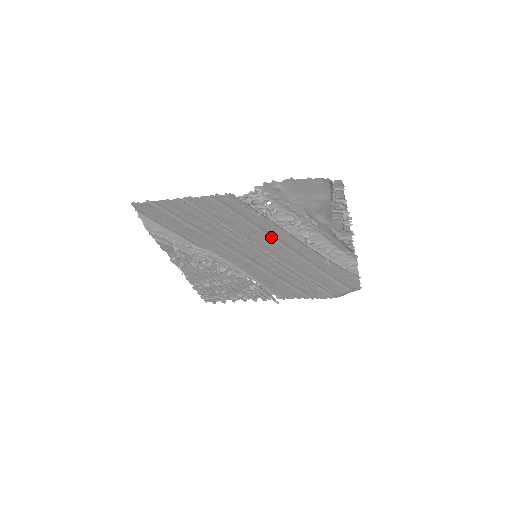
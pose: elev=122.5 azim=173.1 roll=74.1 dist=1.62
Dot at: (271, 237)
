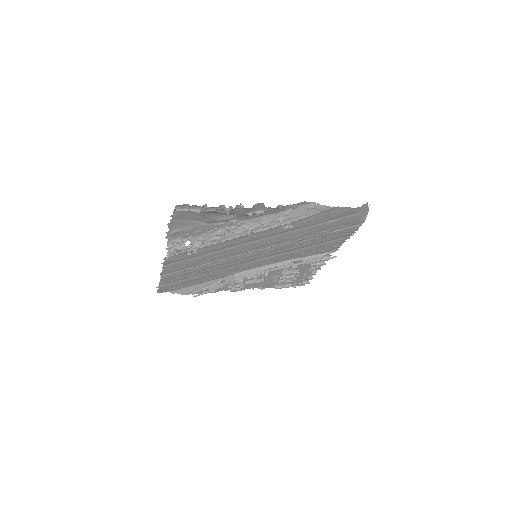
Dot at: (234, 247)
